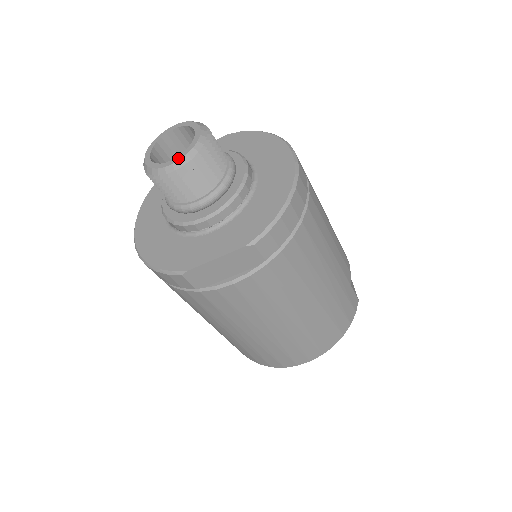
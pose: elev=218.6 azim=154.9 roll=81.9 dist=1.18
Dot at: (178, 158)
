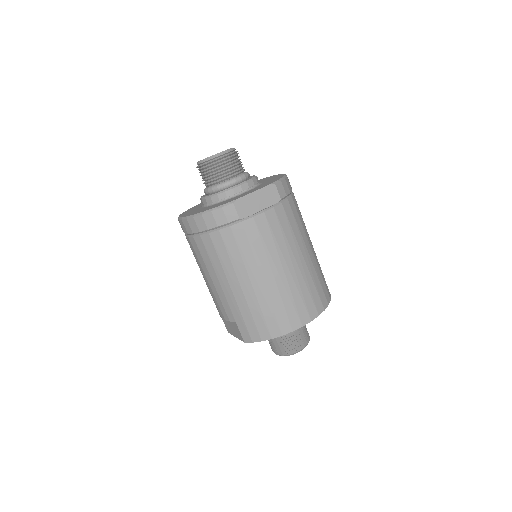
Dot at: occluded
